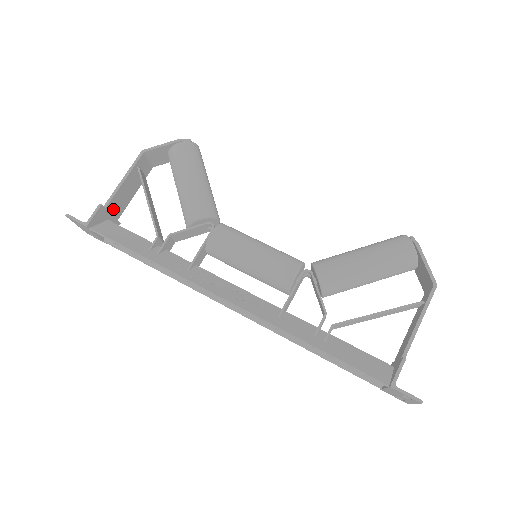
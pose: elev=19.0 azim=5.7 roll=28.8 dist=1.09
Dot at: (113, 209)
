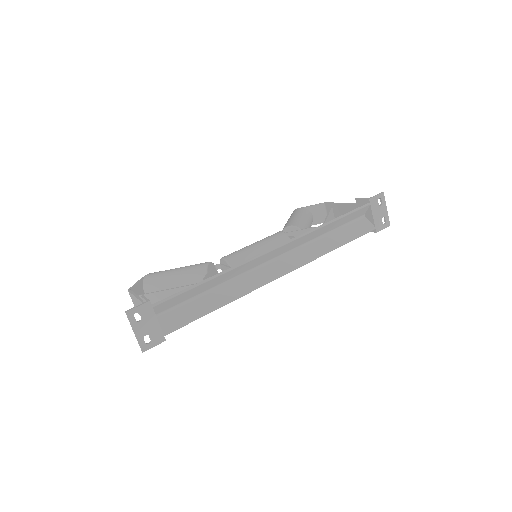
Dot at: occluded
